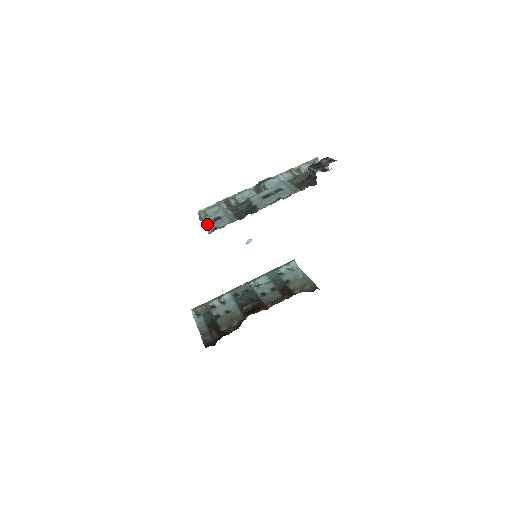
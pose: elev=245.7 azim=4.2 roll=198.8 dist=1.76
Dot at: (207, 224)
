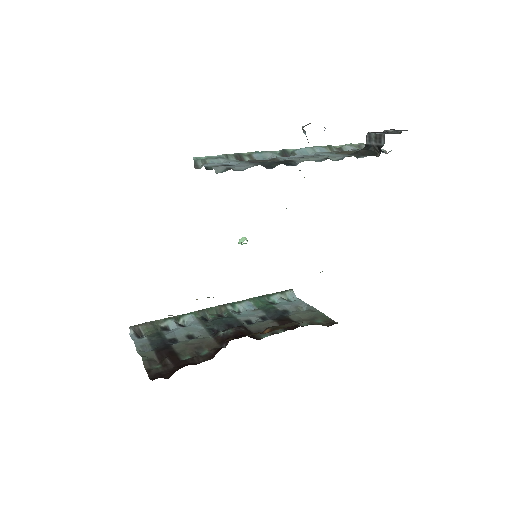
Dot at: (210, 168)
